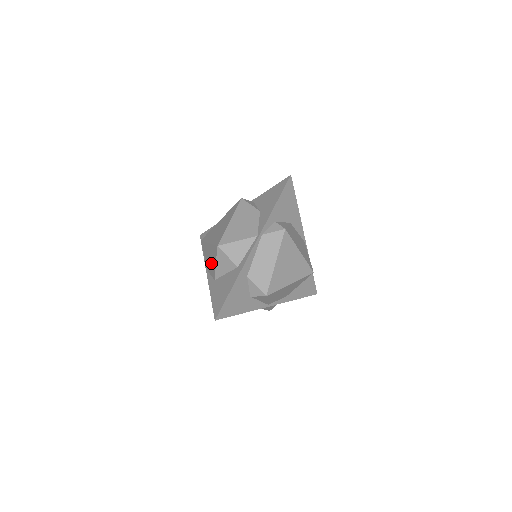
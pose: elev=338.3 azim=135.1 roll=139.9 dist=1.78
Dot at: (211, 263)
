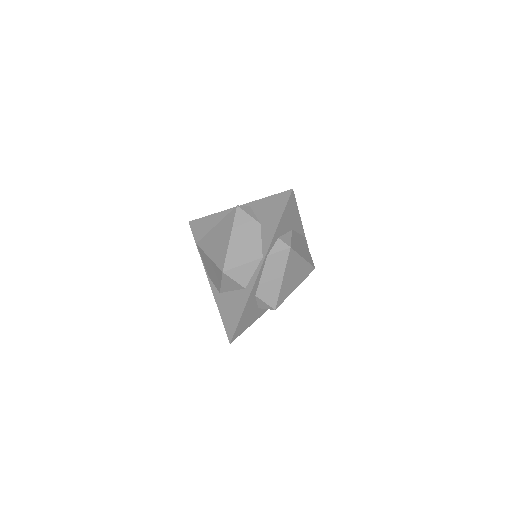
Dot at: (214, 276)
